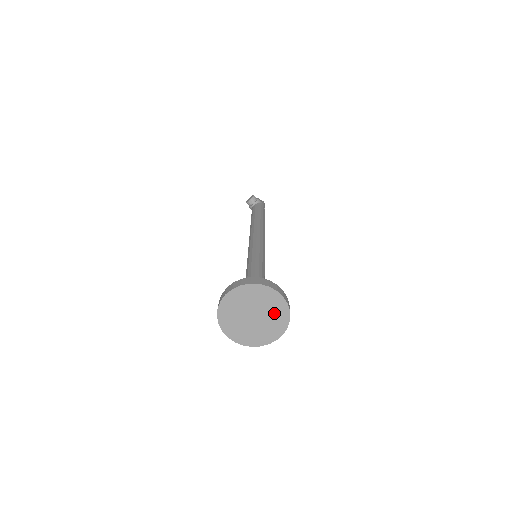
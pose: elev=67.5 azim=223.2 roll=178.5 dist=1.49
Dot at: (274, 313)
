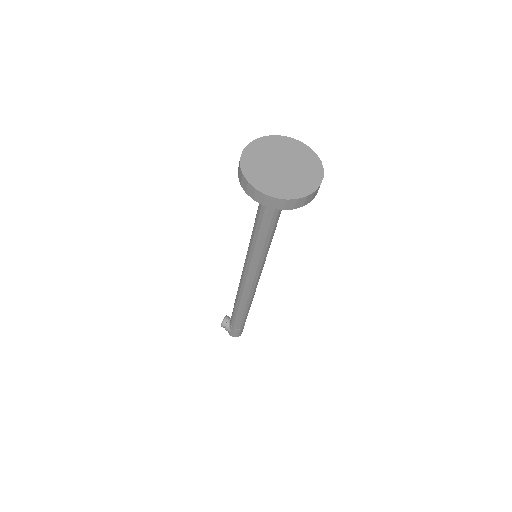
Dot at: (302, 159)
